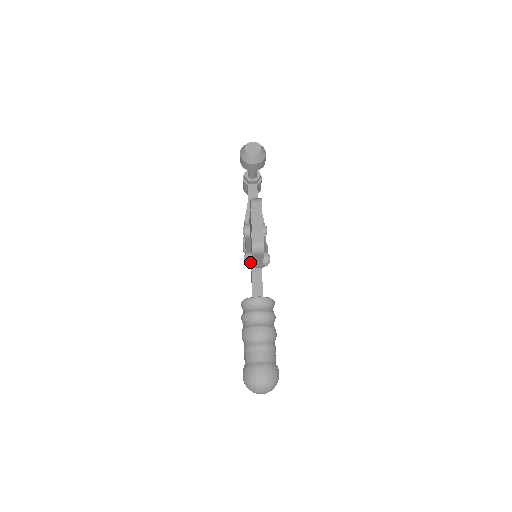
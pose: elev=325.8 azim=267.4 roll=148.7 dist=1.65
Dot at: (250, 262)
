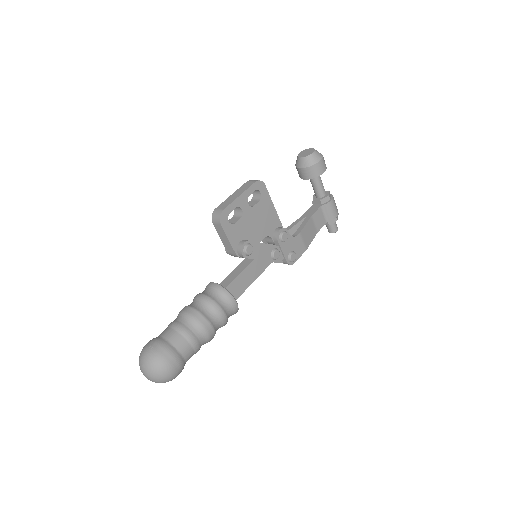
Dot at: occluded
